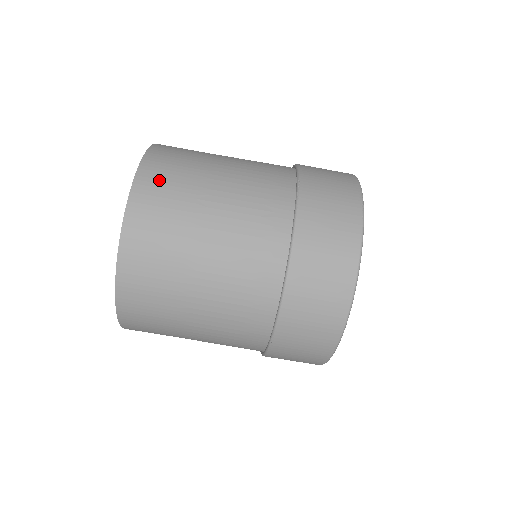
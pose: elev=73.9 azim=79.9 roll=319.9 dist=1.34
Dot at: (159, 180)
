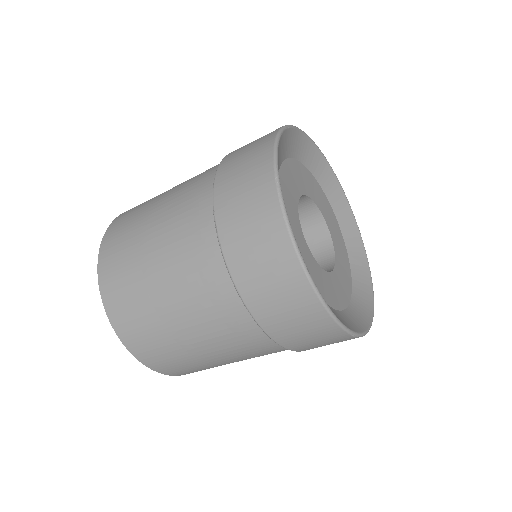
Dot at: (115, 281)
